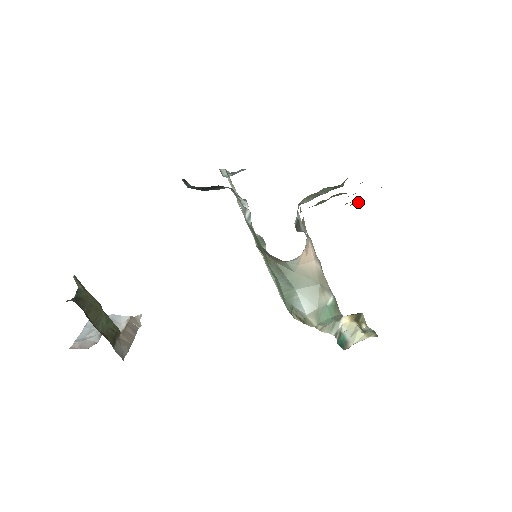
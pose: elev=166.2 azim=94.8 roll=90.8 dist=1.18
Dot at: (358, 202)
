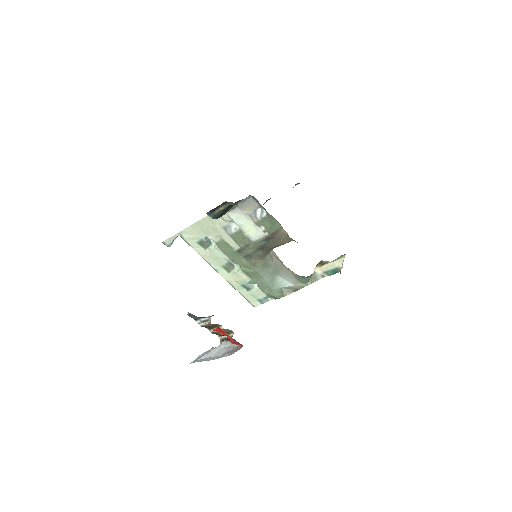
Dot at: occluded
